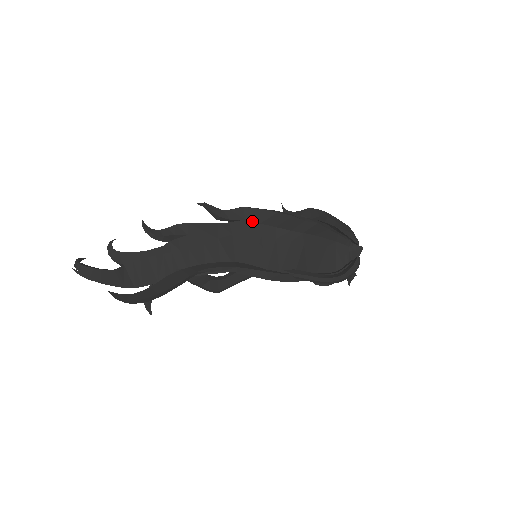
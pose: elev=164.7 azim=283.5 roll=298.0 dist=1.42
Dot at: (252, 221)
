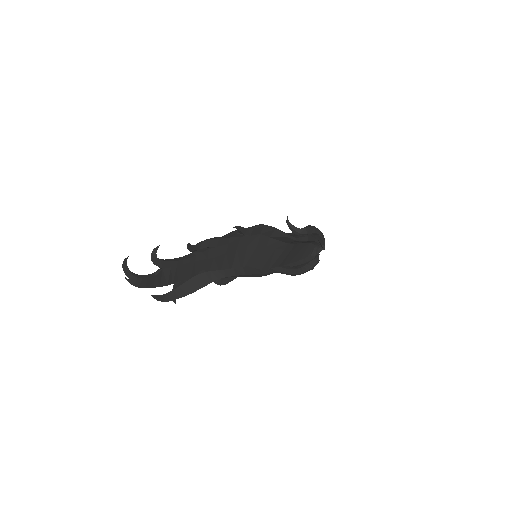
Dot at: (265, 235)
